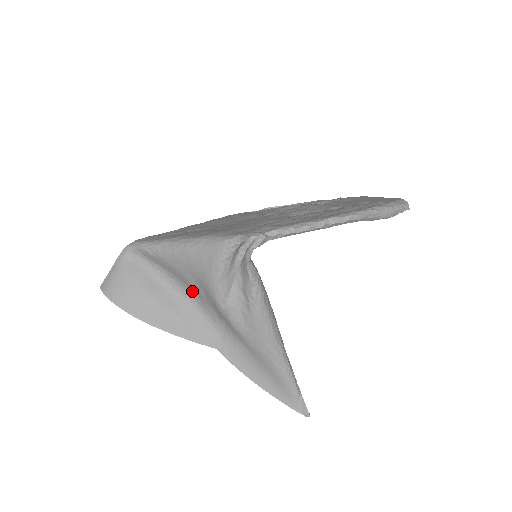
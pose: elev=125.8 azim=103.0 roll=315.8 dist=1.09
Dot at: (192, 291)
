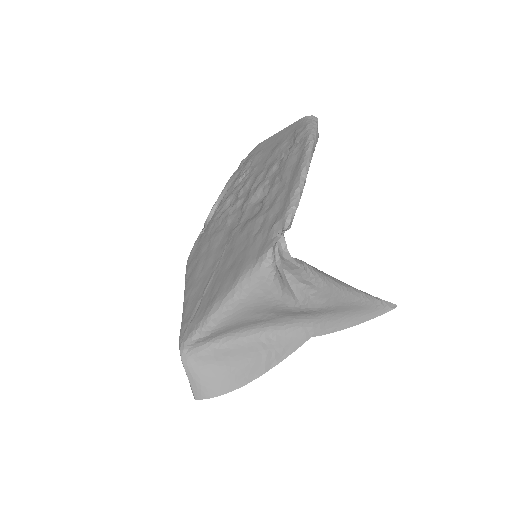
Dot at: (260, 323)
